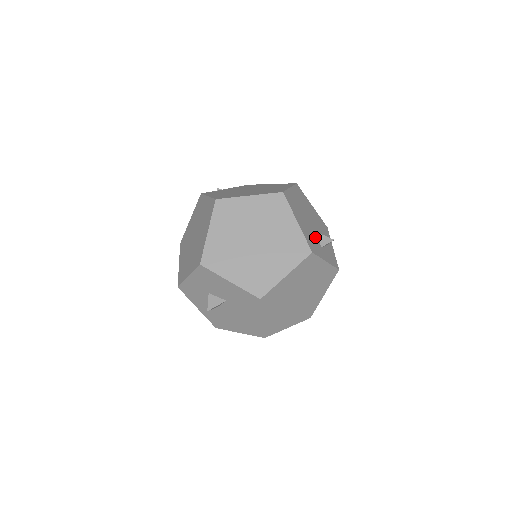
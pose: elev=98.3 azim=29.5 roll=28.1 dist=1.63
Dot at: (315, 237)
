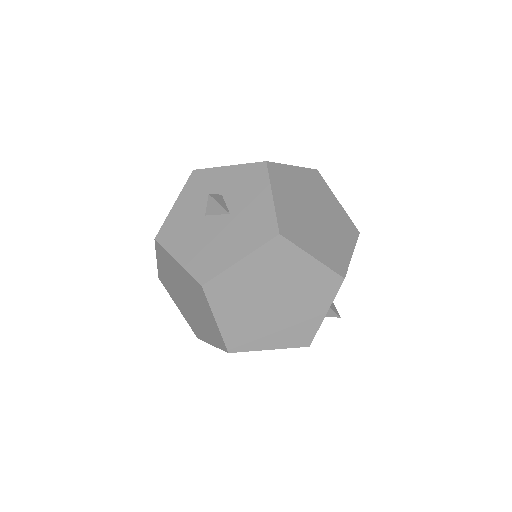
Dot at: occluded
